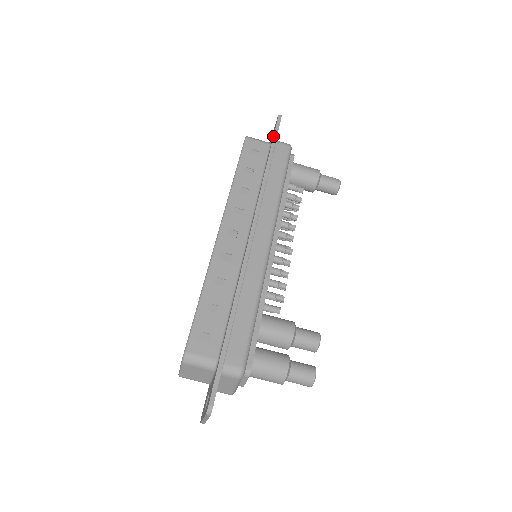
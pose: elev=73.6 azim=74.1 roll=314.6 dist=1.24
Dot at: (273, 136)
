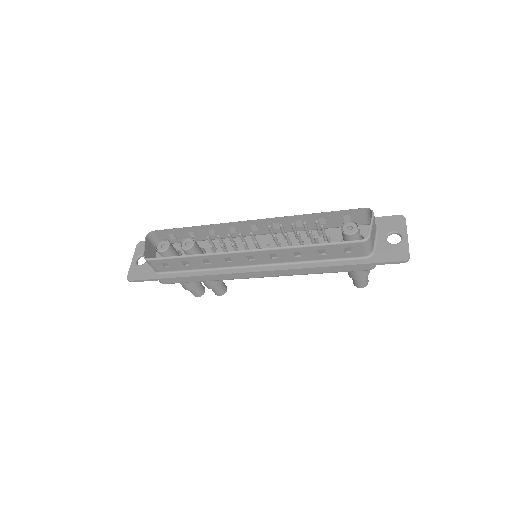
Dot at: (371, 263)
